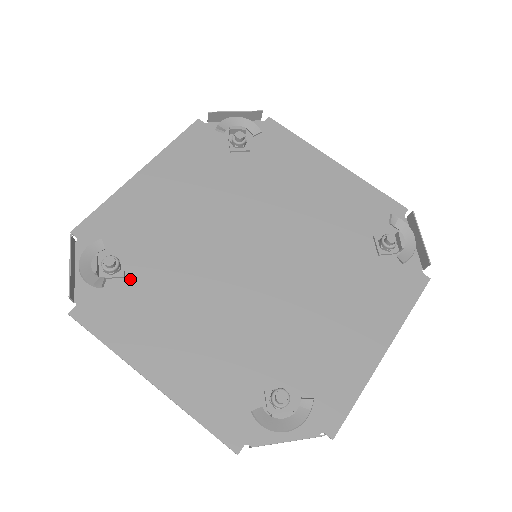
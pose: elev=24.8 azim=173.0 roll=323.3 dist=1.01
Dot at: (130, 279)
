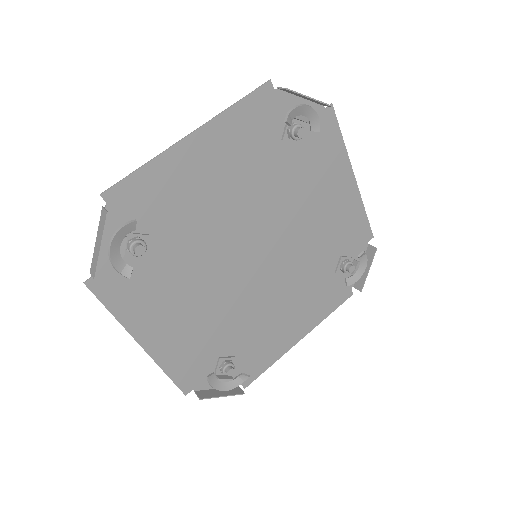
Dot at: (148, 259)
